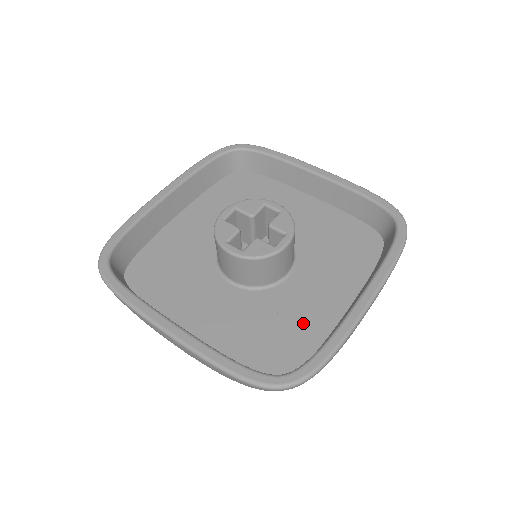
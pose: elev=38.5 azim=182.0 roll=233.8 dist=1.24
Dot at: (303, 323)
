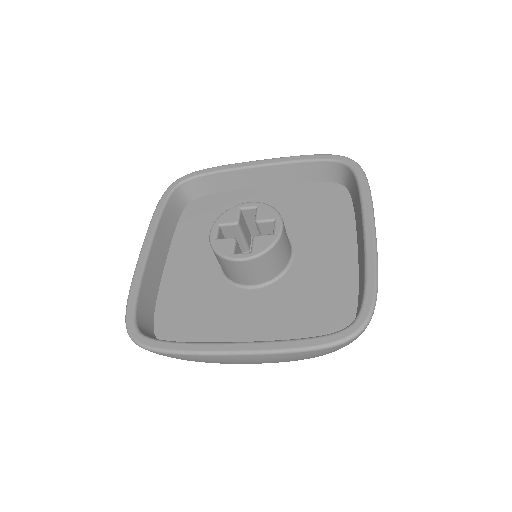
Dot at: (332, 281)
